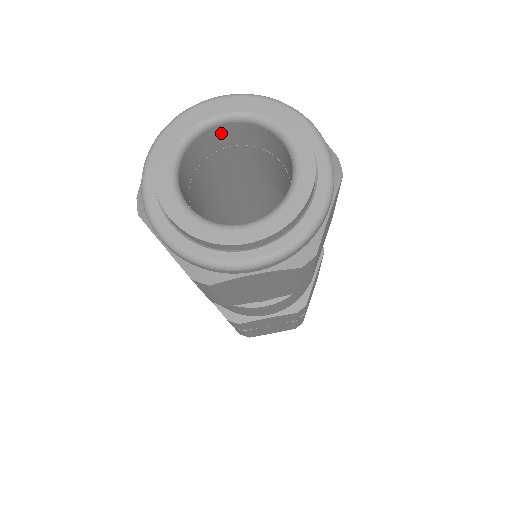
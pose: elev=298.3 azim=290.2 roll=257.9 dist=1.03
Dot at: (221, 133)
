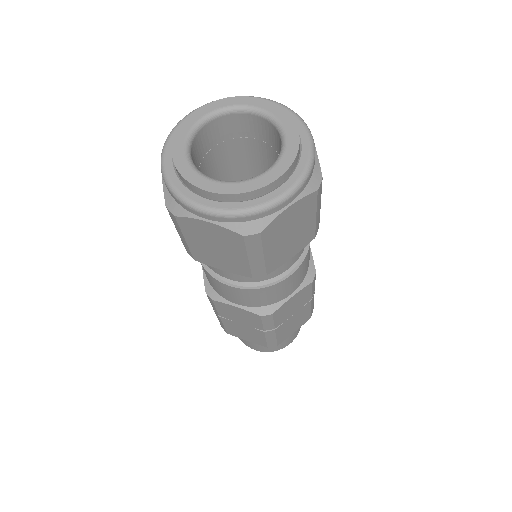
Dot at: (207, 134)
